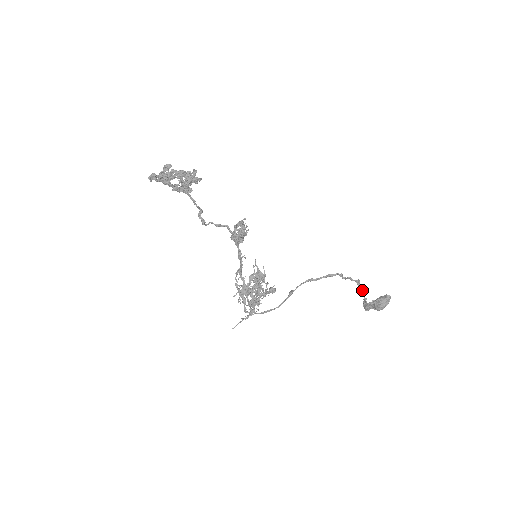
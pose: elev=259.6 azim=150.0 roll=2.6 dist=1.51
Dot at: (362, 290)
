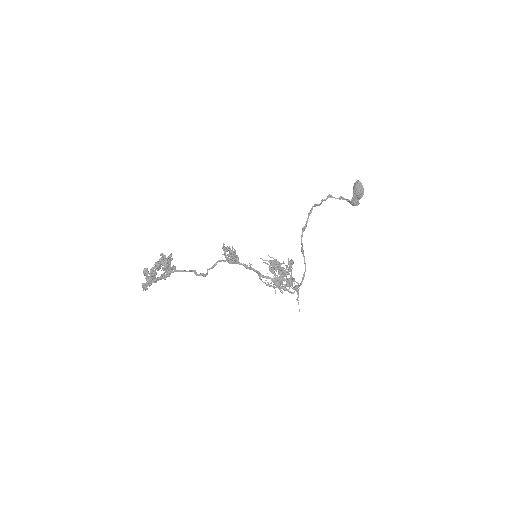
Dot at: (339, 198)
